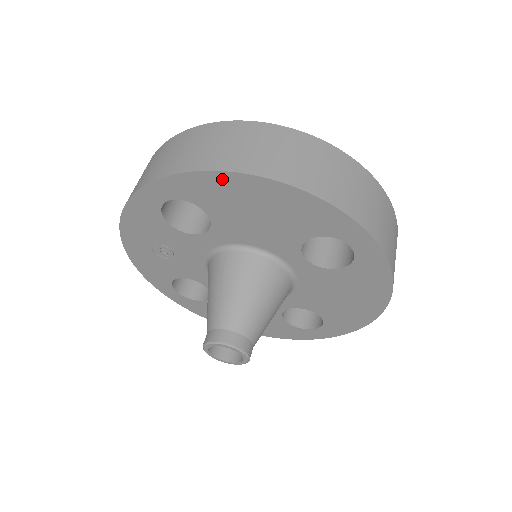
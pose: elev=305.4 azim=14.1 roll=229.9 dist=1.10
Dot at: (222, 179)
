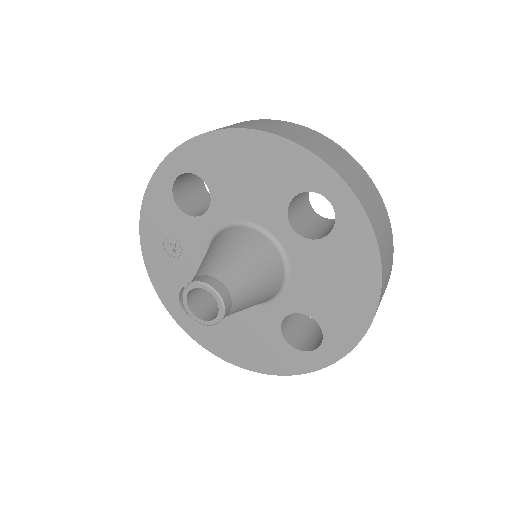
Dot at: (218, 139)
